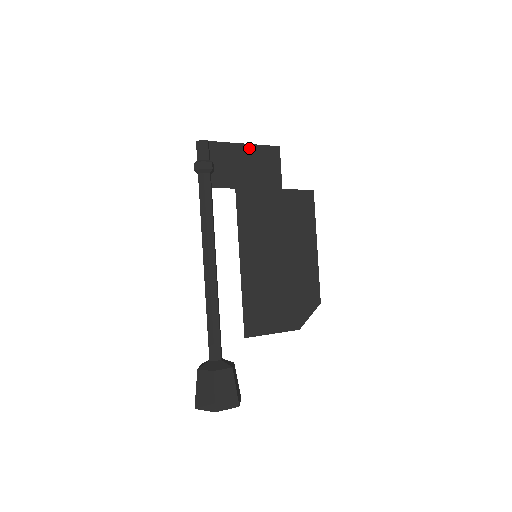
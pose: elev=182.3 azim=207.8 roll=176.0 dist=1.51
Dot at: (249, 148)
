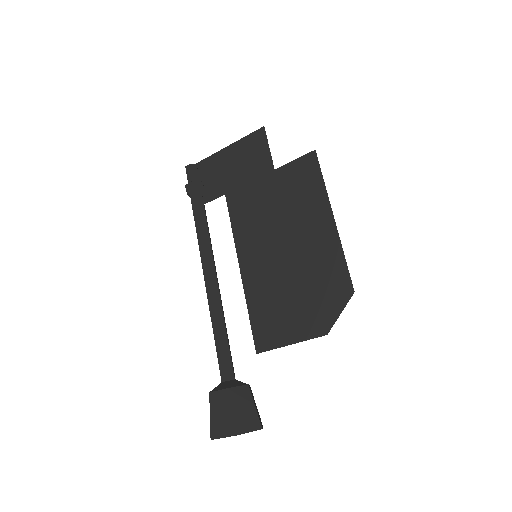
Dot at: (233, 148)
